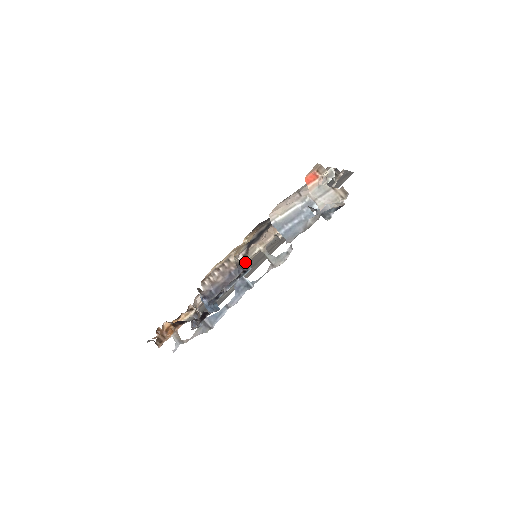
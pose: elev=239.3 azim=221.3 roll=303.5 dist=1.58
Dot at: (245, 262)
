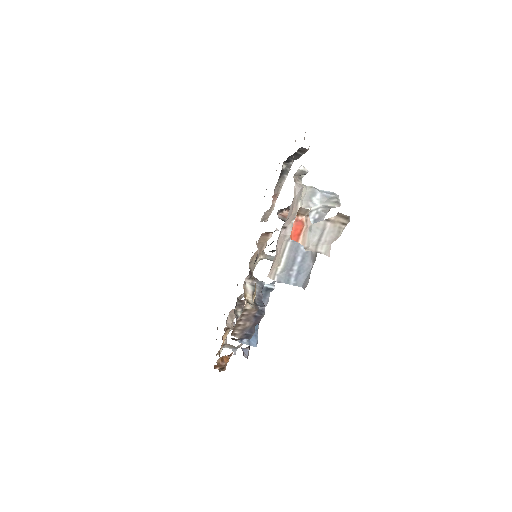
Dot at: occluded
